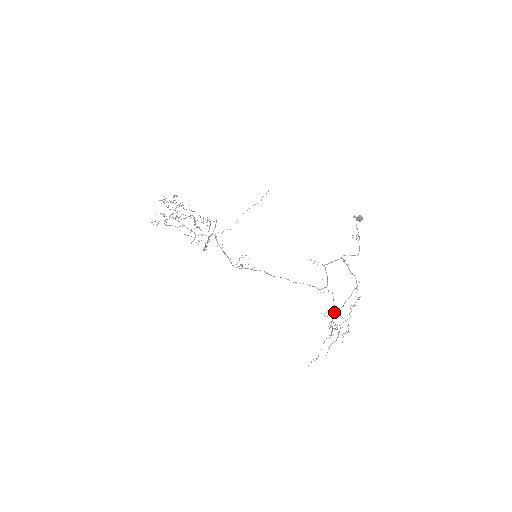
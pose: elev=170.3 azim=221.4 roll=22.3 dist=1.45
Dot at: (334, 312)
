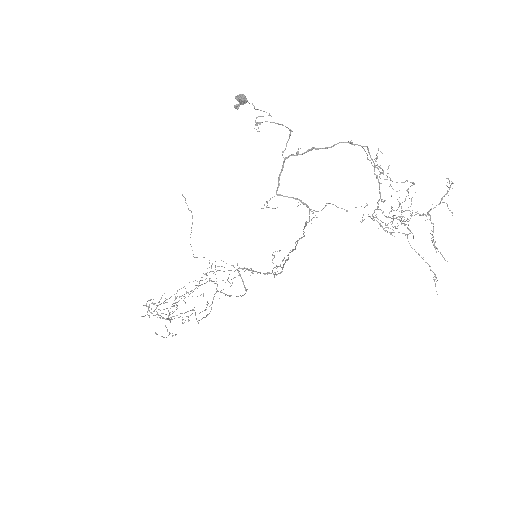
Dot at: (377, 207)
